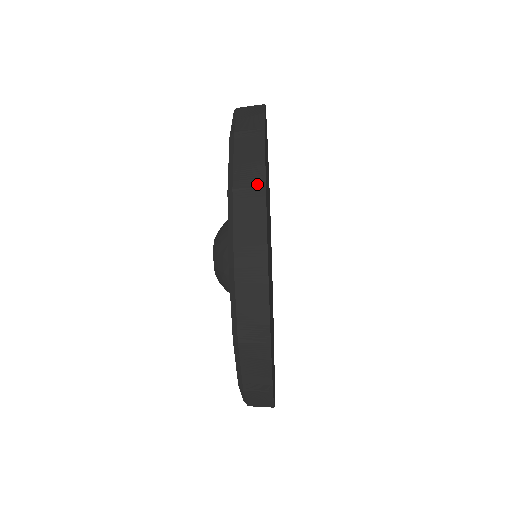
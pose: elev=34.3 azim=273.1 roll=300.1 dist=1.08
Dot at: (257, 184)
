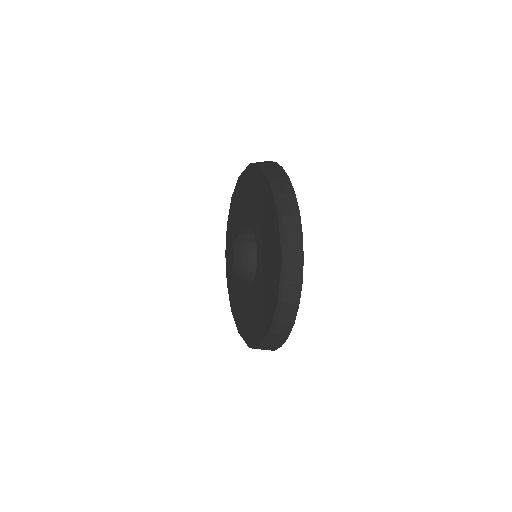
Dot at: (286, 333)
